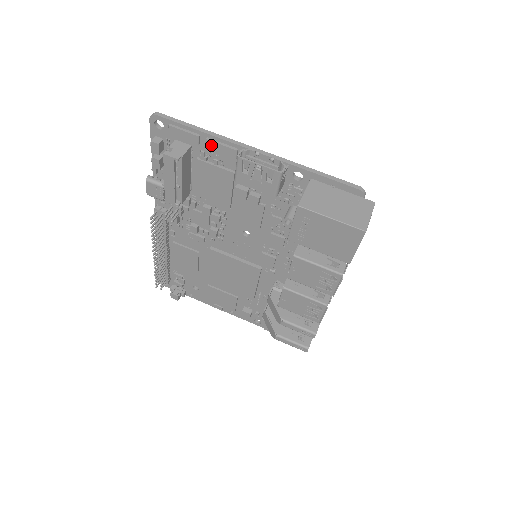
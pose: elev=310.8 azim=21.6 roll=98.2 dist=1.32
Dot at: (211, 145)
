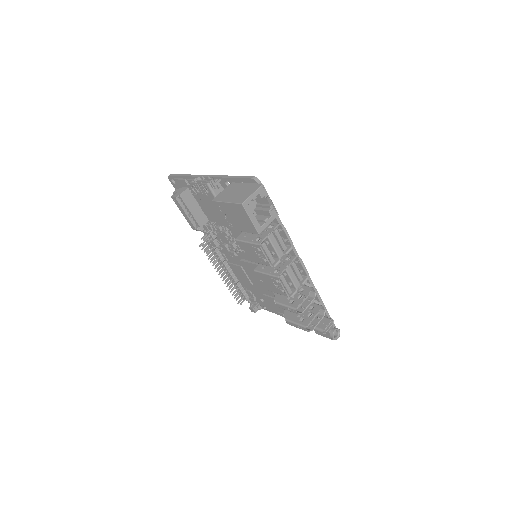
Dot at: occluded
